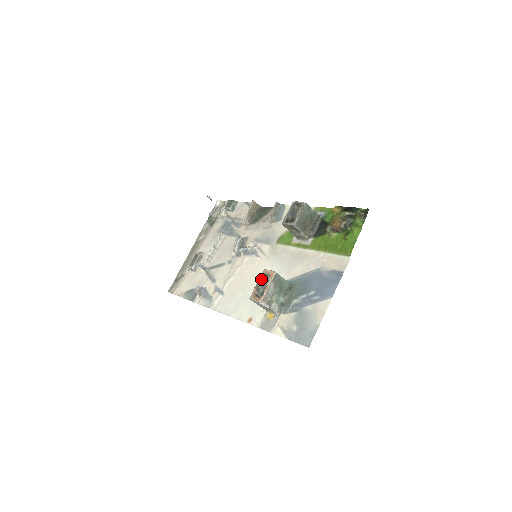
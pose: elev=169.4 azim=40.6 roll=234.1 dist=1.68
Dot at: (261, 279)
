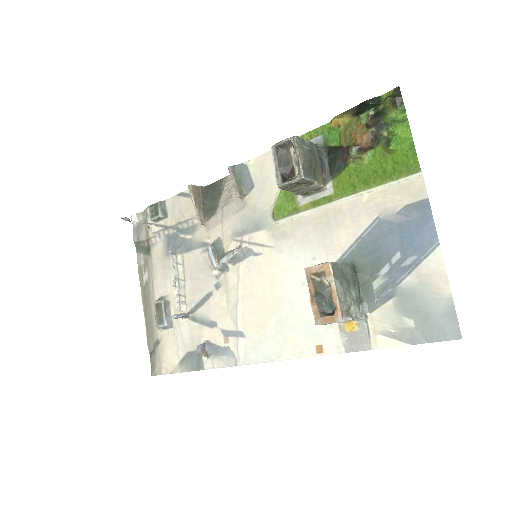
Dot at: (313, 286)
